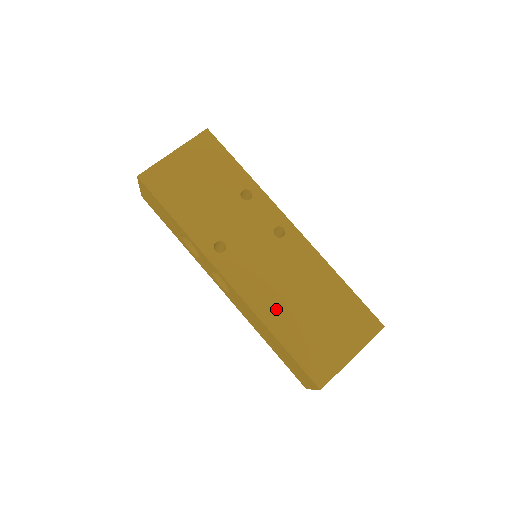
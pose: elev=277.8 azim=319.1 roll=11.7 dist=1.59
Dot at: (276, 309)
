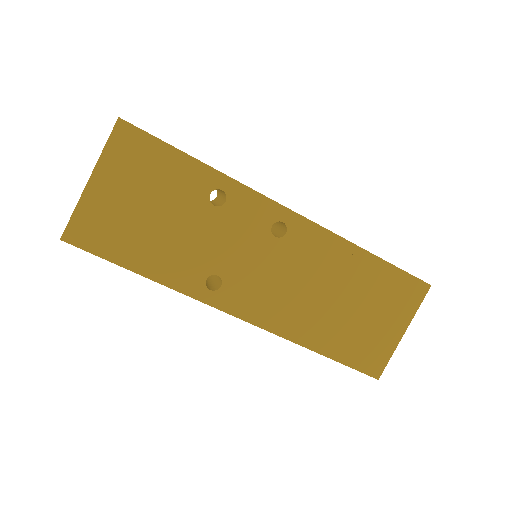
Dot at: (307, 323)
